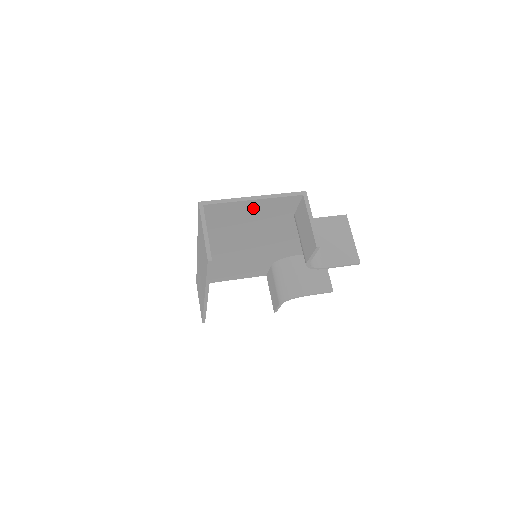
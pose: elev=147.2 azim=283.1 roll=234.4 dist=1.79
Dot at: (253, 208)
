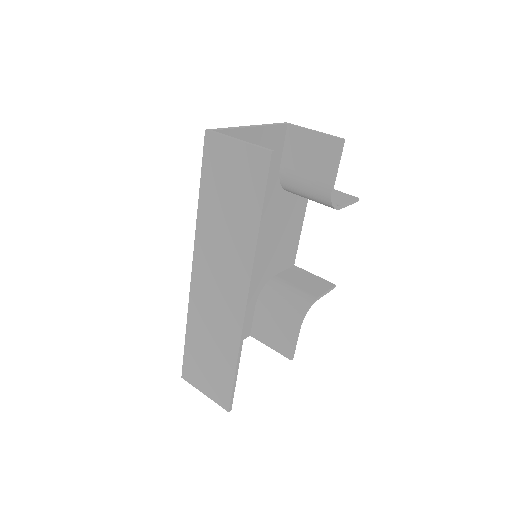
Dot at: occluded
